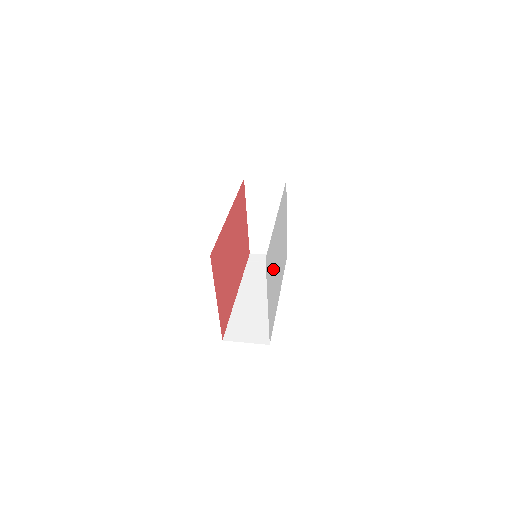
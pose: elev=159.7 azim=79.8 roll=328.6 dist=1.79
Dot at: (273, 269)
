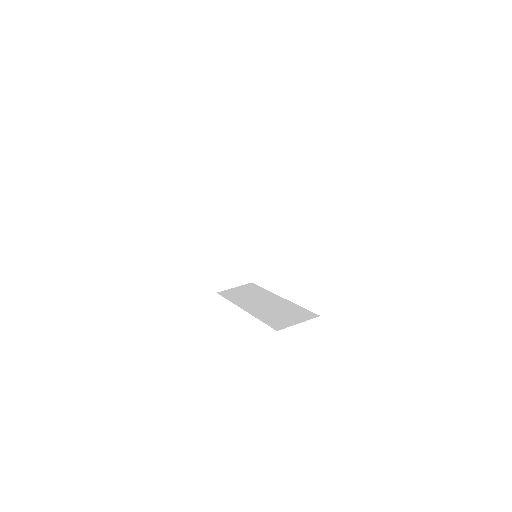
Dot at: occluded
